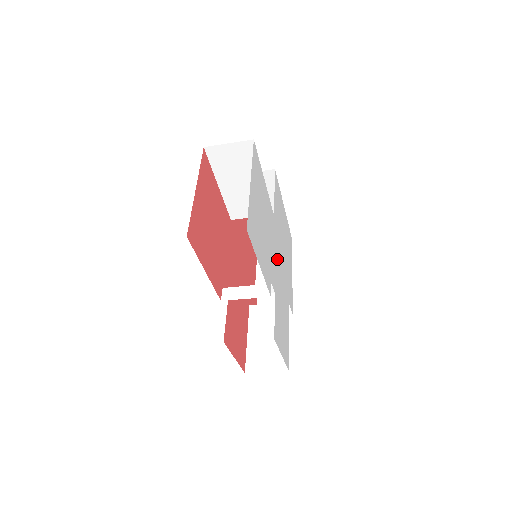
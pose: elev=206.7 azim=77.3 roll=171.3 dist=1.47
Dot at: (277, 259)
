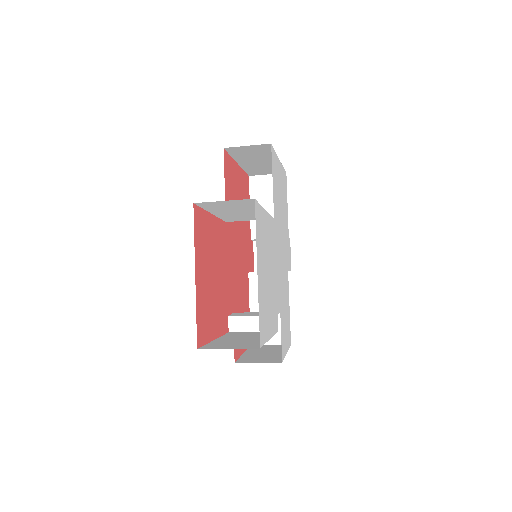
Dot at: (279, 263)
